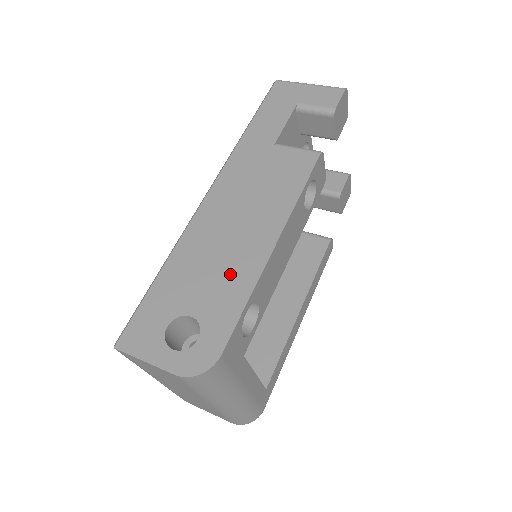
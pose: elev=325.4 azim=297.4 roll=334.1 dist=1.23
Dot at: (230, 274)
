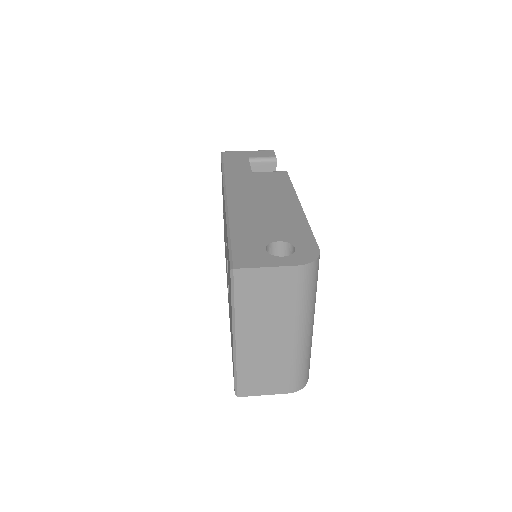
Dot at: (285, 220)
